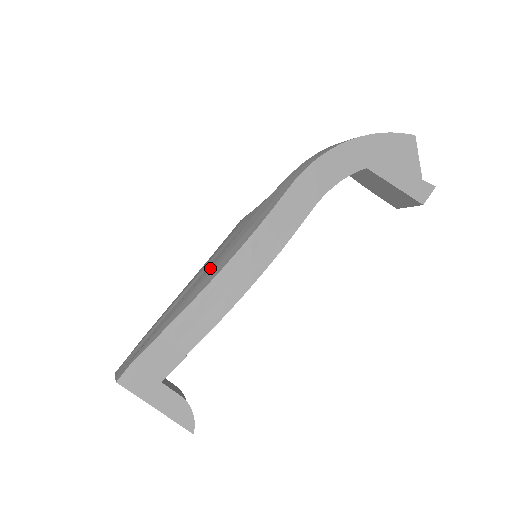
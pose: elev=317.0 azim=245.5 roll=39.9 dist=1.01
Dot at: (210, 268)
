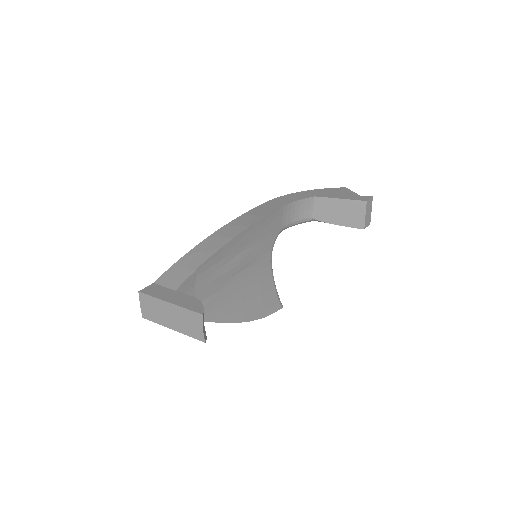
Dot at: occluded
